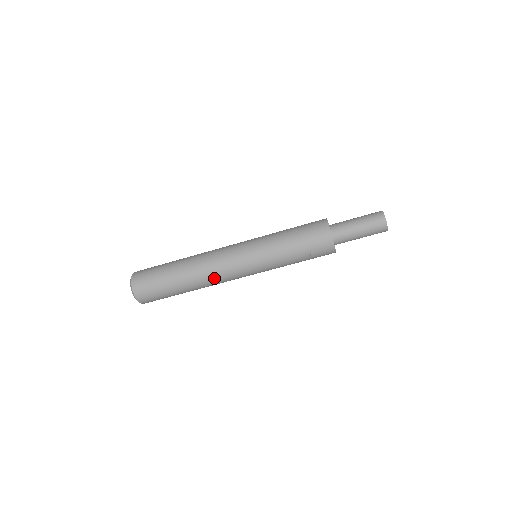
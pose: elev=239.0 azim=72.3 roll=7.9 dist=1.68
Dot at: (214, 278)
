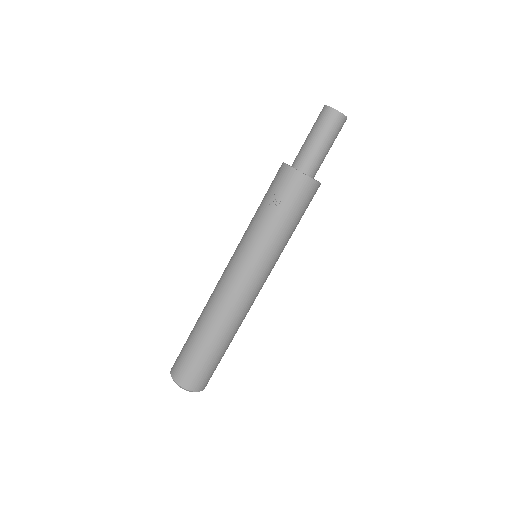
Dot at: (221, 301)
